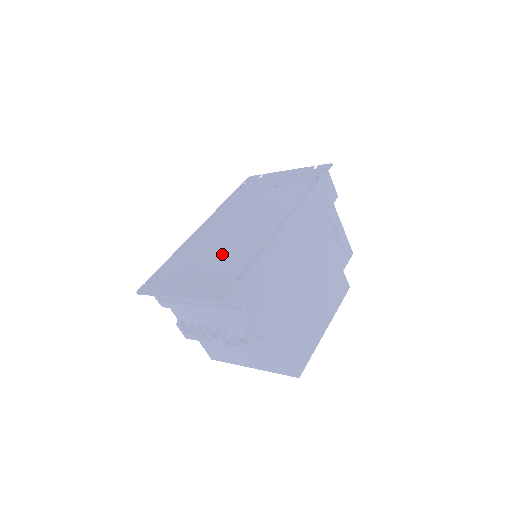
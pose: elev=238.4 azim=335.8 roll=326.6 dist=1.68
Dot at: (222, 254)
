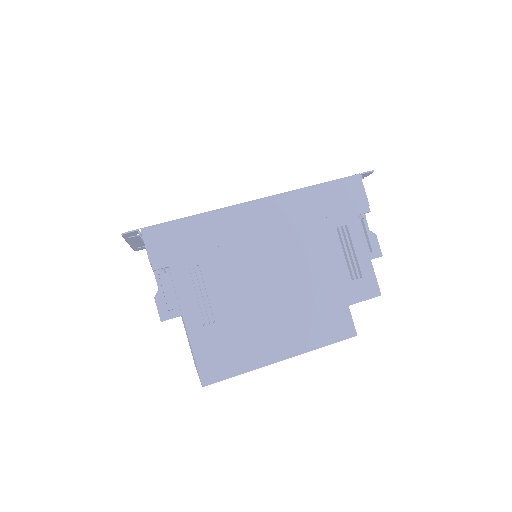
Dot at: occluded
